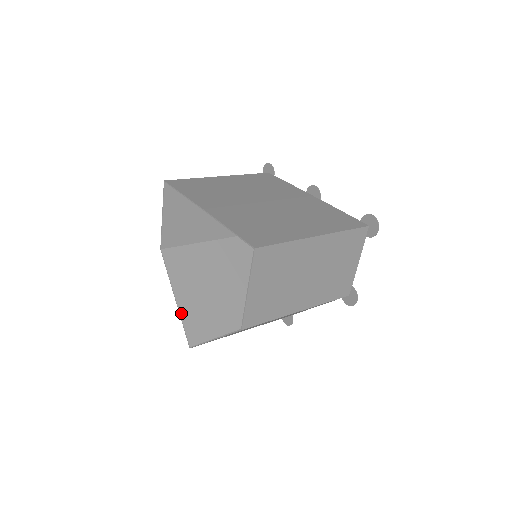
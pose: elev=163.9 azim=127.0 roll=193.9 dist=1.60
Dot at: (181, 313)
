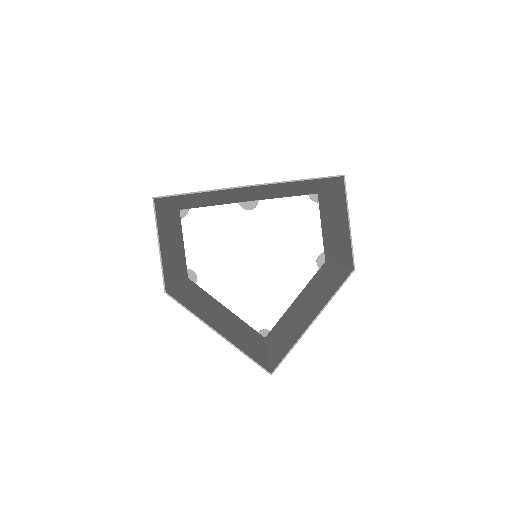
Dot at: (236, 346)
